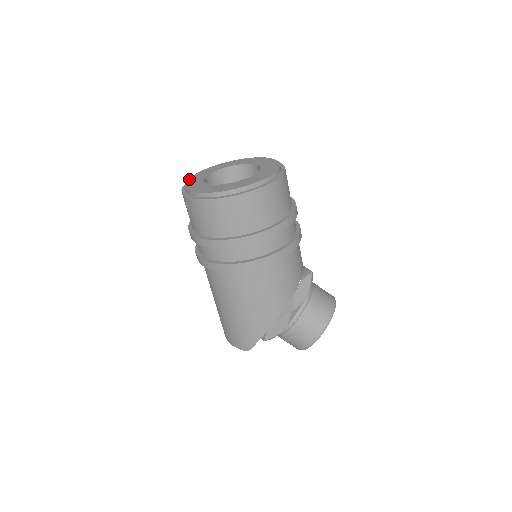
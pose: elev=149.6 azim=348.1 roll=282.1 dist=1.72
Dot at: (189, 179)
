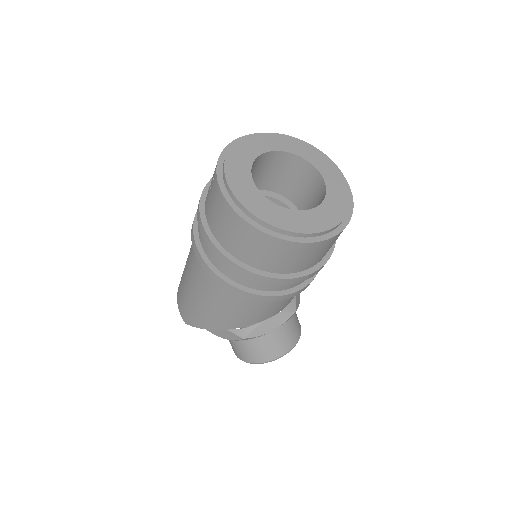
Dot at: (242, 140)
